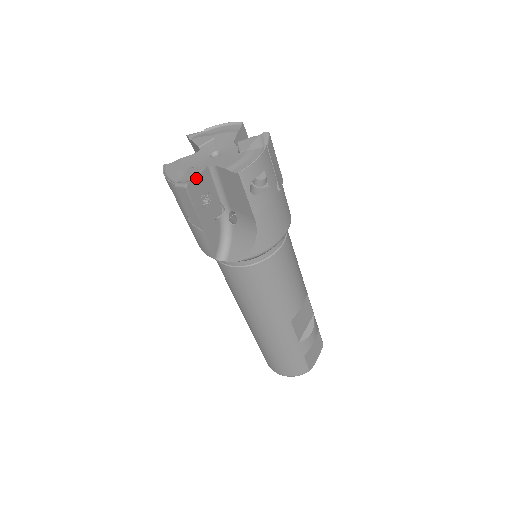
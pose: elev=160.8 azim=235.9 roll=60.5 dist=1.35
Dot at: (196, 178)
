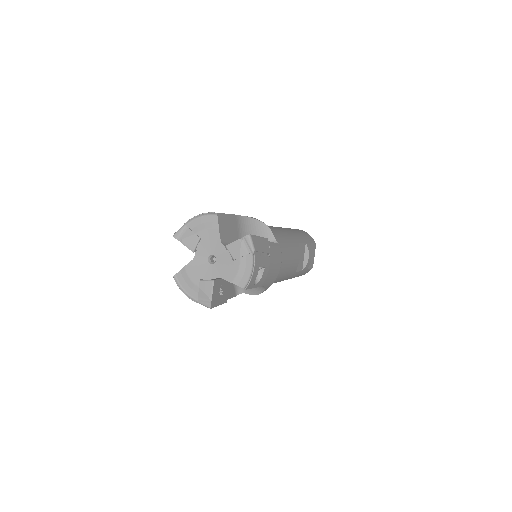
Dot at: (212, 296)
